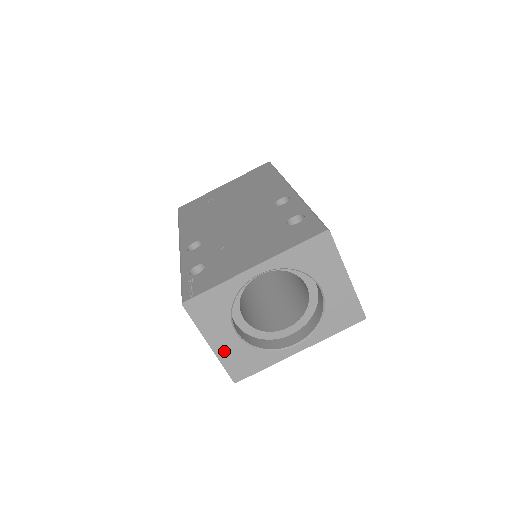
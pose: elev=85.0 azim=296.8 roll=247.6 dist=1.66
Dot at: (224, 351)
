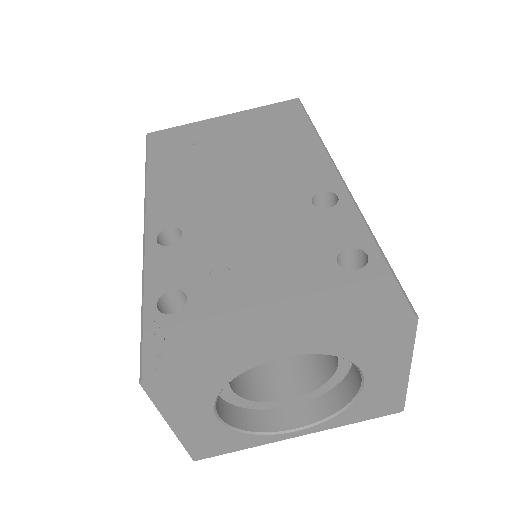
Dot at: (191, 433)
